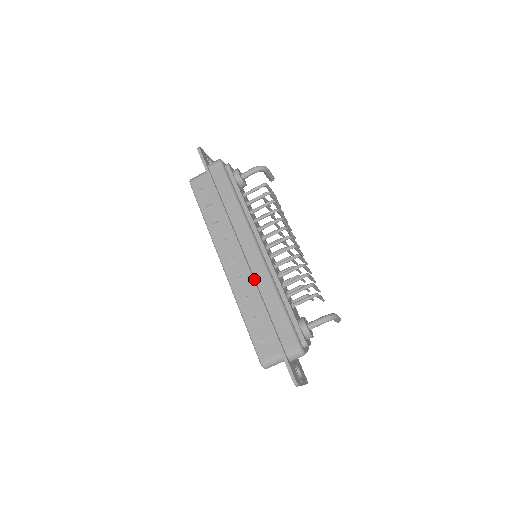
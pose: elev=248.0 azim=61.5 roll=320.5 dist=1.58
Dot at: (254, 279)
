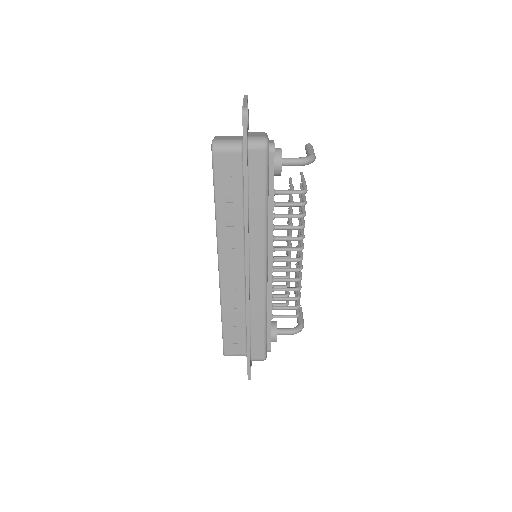
Dot at: (249, 298)
